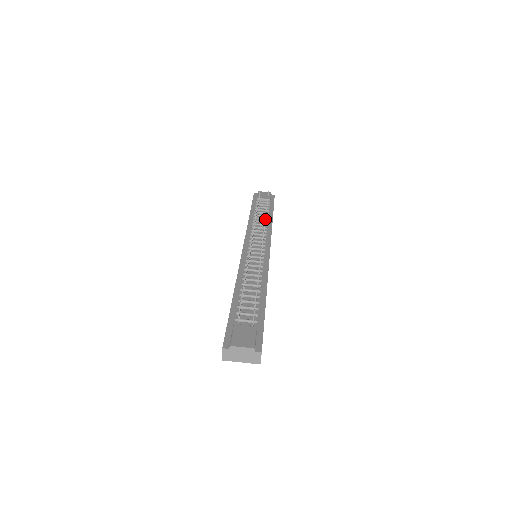
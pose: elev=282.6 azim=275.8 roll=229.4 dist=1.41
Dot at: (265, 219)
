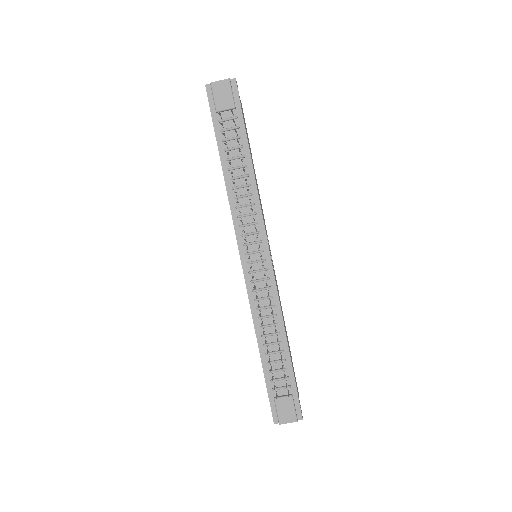
Dot at: occluded
